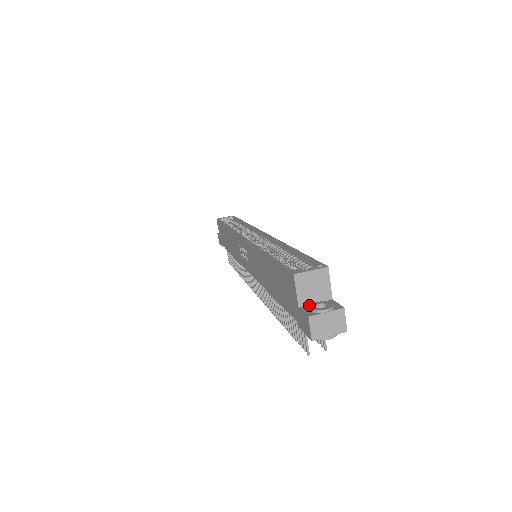
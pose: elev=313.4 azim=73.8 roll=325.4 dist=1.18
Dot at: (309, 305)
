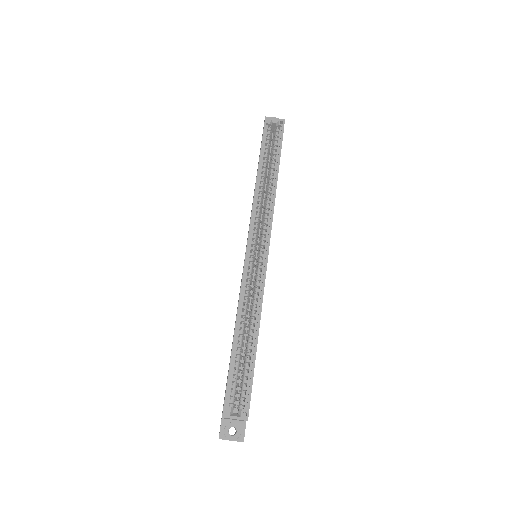
Dot at: (227, 425)
